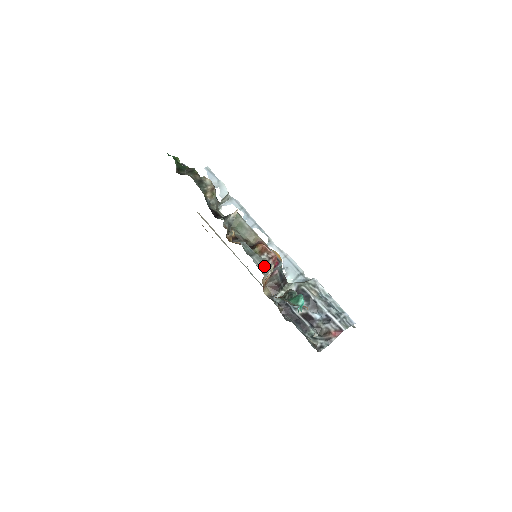
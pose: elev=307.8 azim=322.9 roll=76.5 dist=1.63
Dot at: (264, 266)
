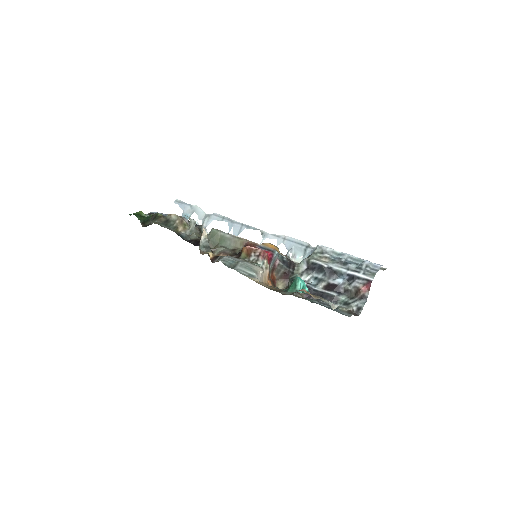
Dot at: (252, 269)
